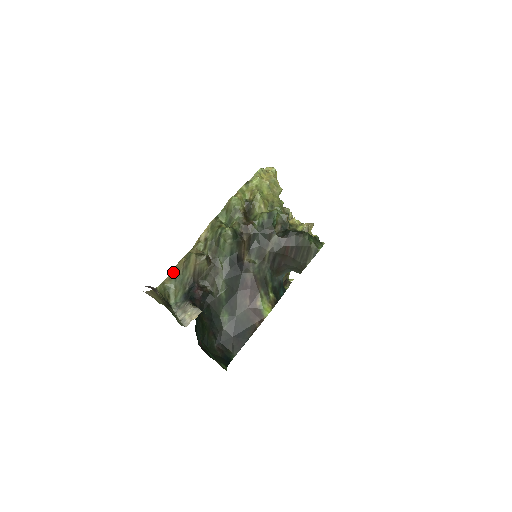
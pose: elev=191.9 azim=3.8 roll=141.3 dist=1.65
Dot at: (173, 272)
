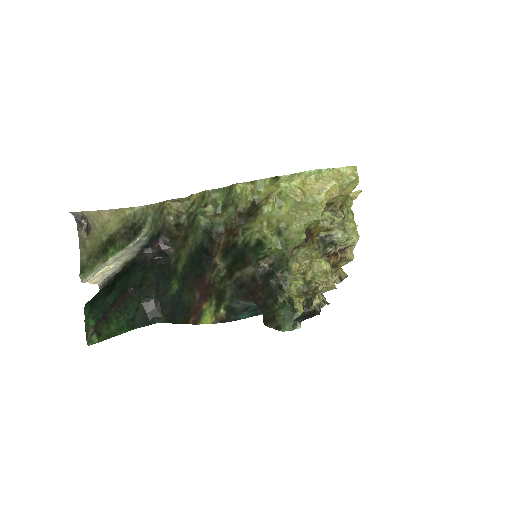
Dot at: (158, 204)
